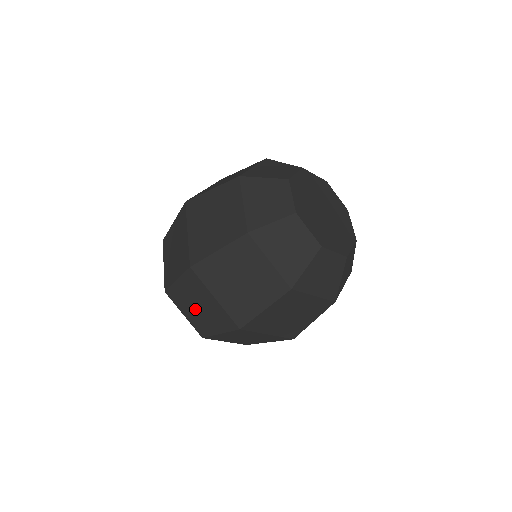
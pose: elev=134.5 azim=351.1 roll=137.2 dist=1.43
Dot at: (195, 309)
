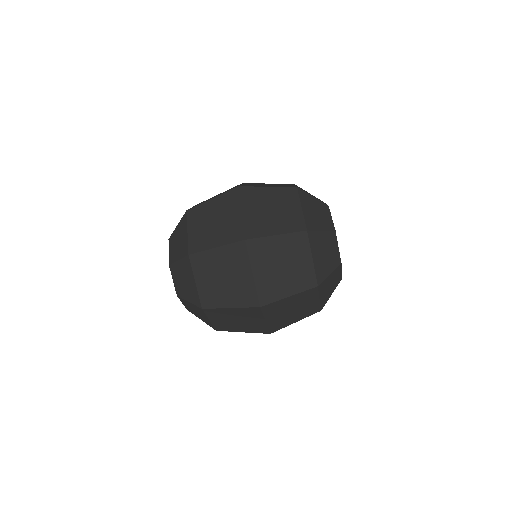
Dot at: (217, 279)
